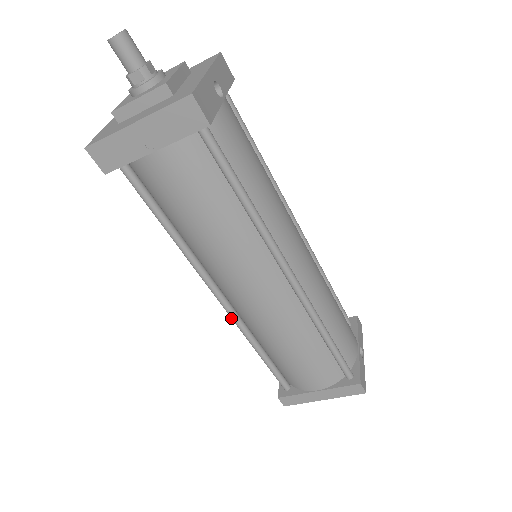
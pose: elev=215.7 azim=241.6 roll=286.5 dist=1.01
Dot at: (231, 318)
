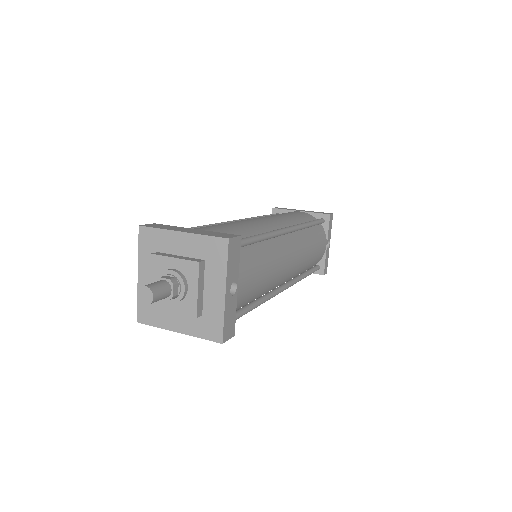
Dot at: occluded
